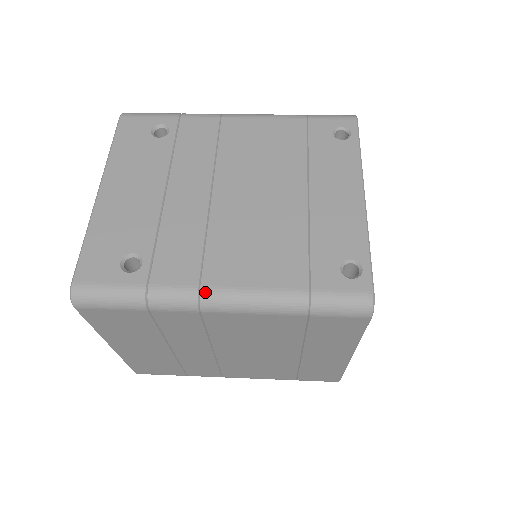
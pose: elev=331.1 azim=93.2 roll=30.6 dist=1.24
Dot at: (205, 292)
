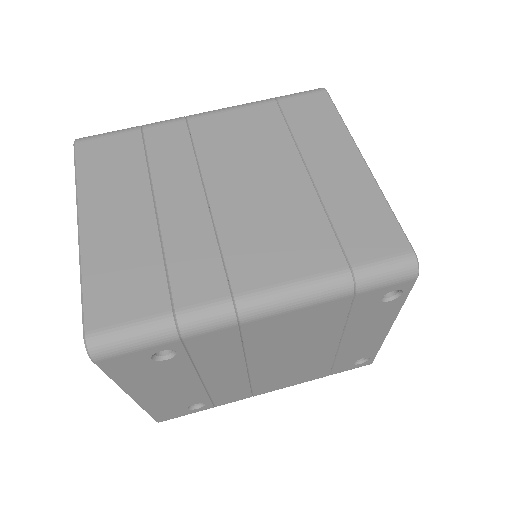
Dot at: occluded
